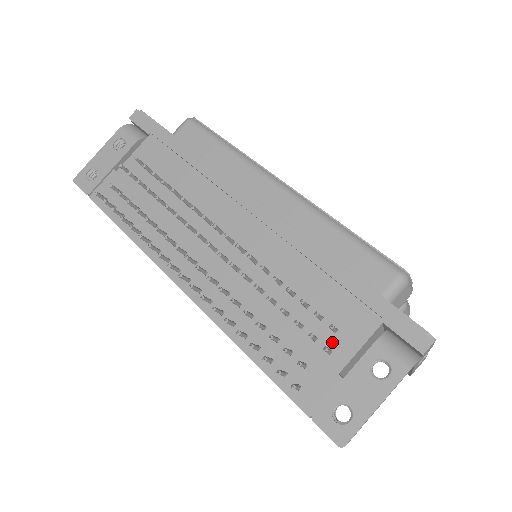
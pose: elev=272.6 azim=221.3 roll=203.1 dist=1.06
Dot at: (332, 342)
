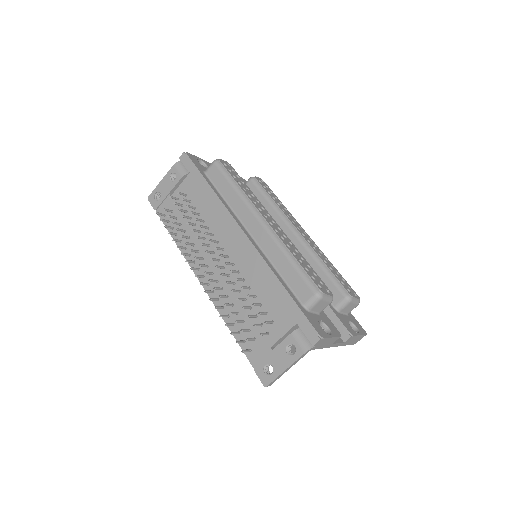
Dot at: (270, 329)
